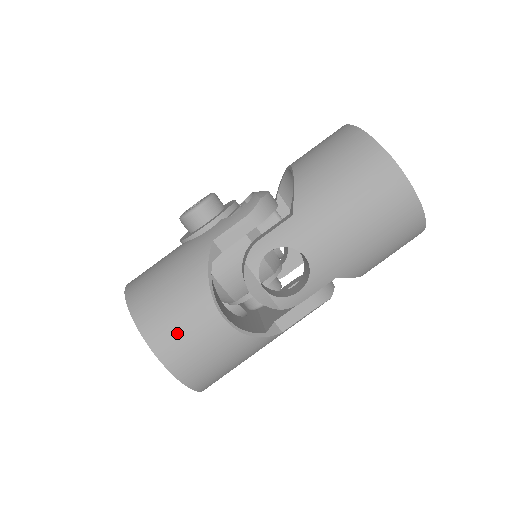
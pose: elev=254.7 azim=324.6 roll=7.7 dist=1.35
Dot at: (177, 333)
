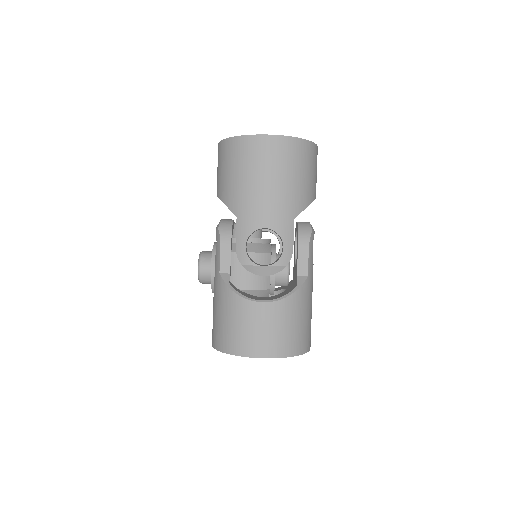
Dot at: (251, 335)
